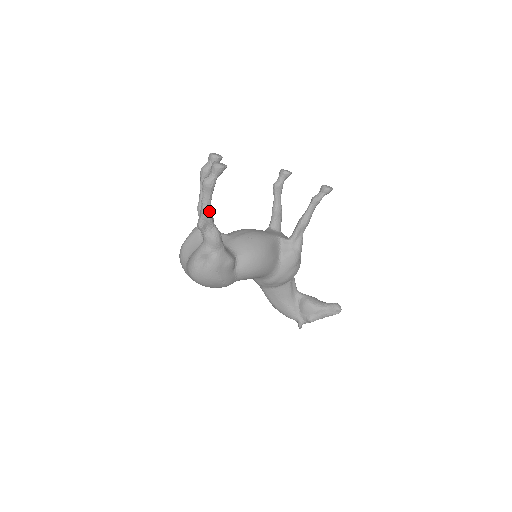
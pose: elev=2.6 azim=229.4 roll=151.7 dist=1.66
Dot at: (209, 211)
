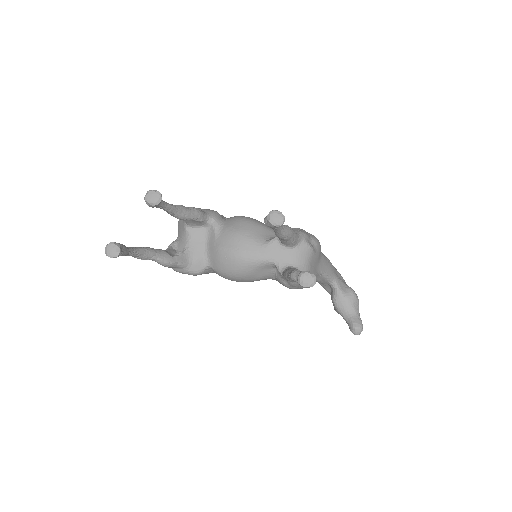
Dot at: (137, 258)
